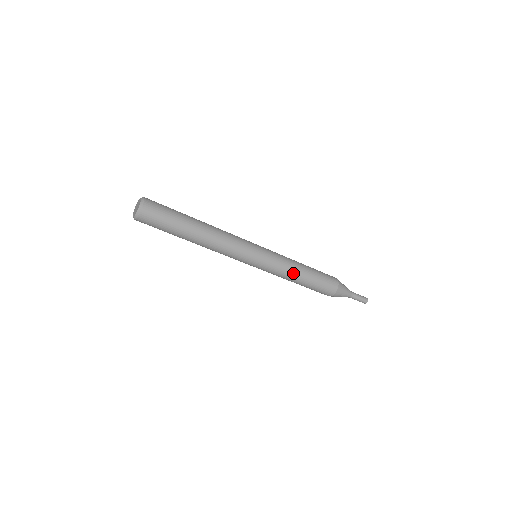
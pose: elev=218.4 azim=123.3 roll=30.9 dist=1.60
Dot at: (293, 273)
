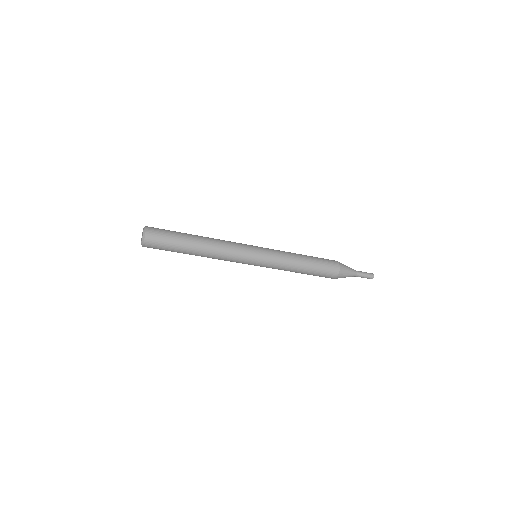
Dot at: occluded
